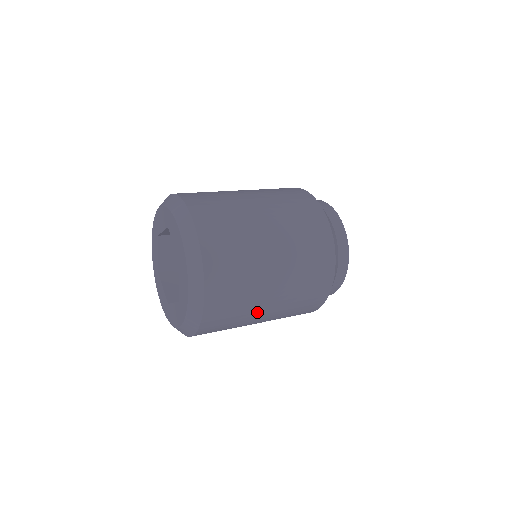
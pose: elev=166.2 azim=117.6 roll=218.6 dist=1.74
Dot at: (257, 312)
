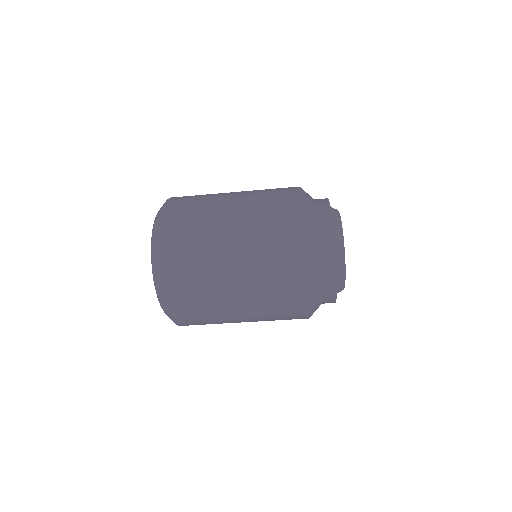
Dot at: (221, 288)
